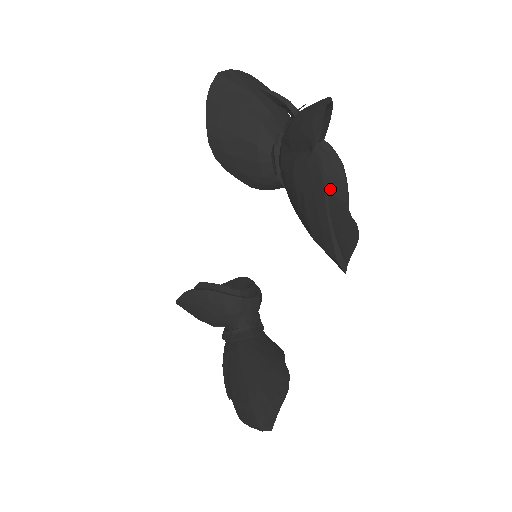
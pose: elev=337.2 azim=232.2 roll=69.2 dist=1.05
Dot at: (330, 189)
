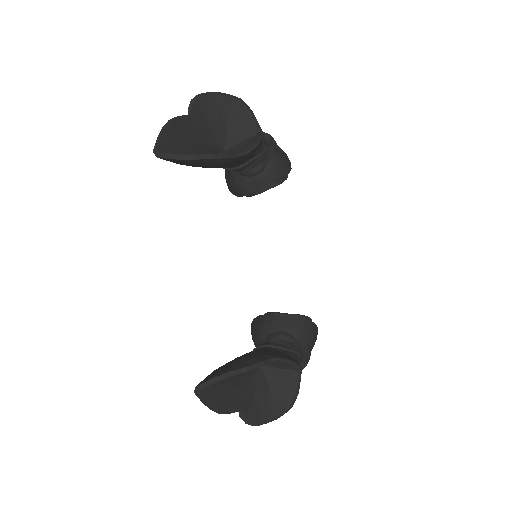
Dot at: (239, 151)
